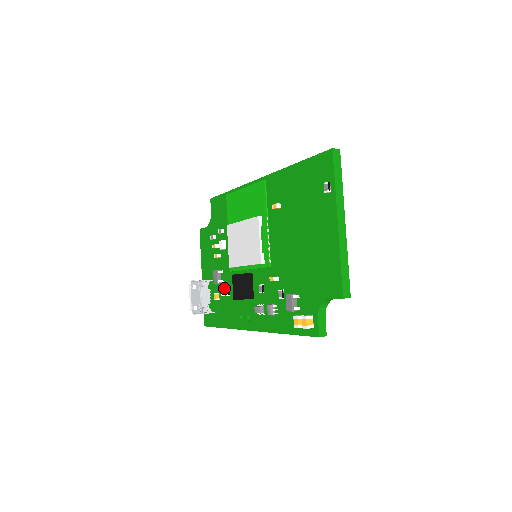
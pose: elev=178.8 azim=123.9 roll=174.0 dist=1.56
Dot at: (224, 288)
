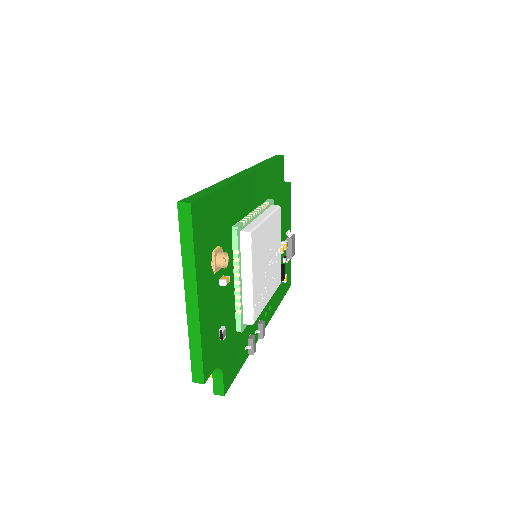
Dot at: occluded
